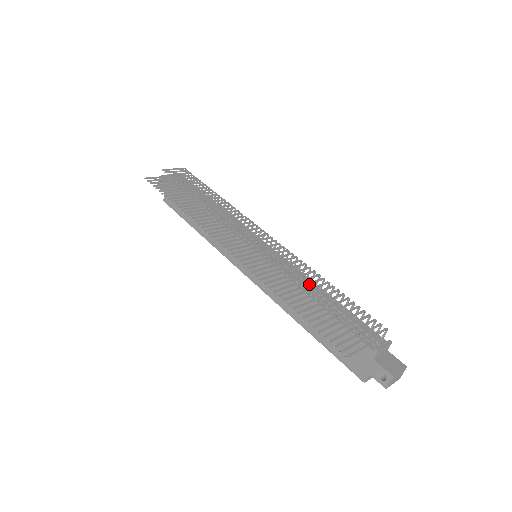
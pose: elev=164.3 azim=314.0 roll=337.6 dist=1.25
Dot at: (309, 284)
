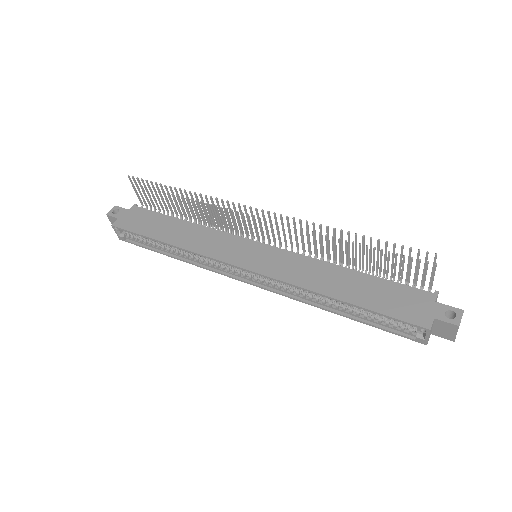
Dot at: (347, 248)
